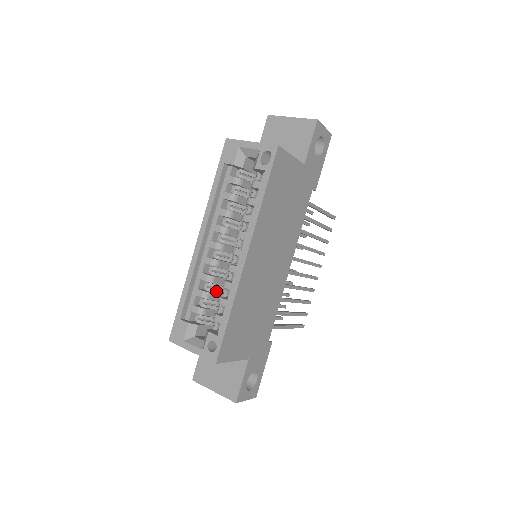
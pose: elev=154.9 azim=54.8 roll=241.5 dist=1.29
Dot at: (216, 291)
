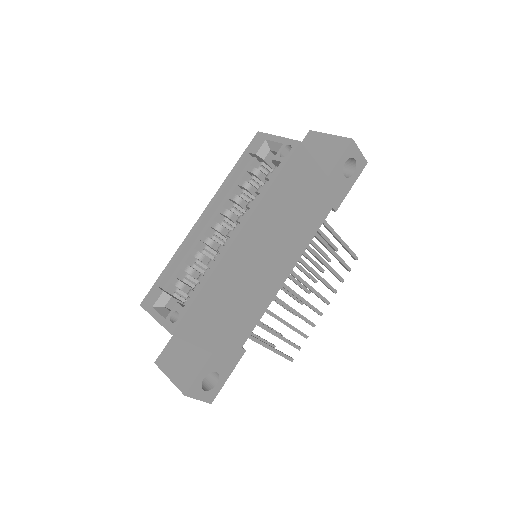
Dot at: (201, 271)
